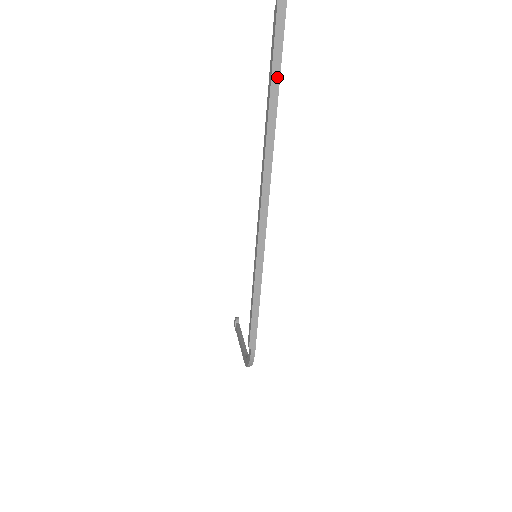
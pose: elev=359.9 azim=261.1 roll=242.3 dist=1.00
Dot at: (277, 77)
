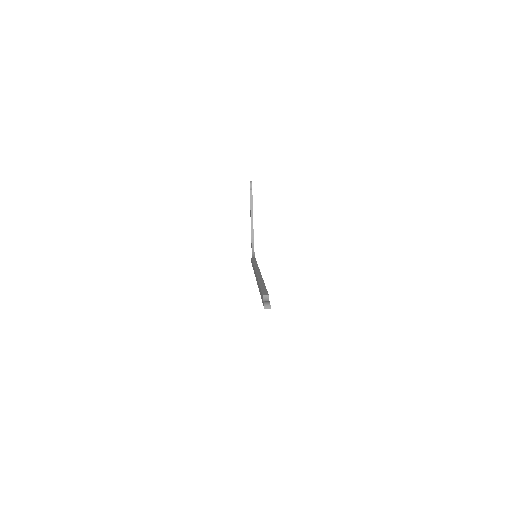
Dot at: occluded
